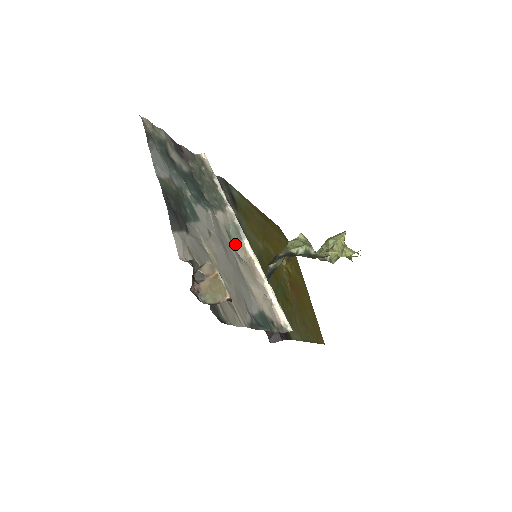
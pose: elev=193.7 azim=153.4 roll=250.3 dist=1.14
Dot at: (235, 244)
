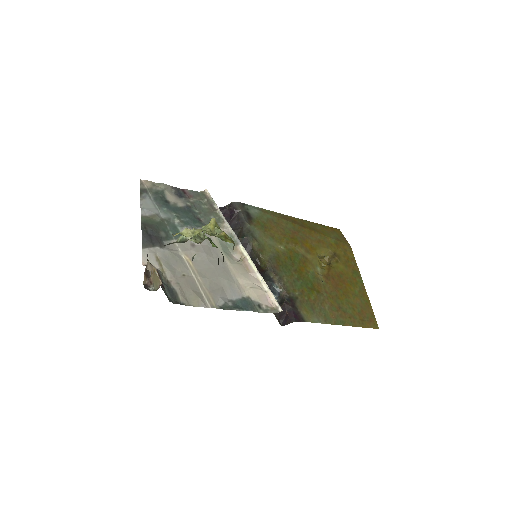
Dot at: (231, 250)
